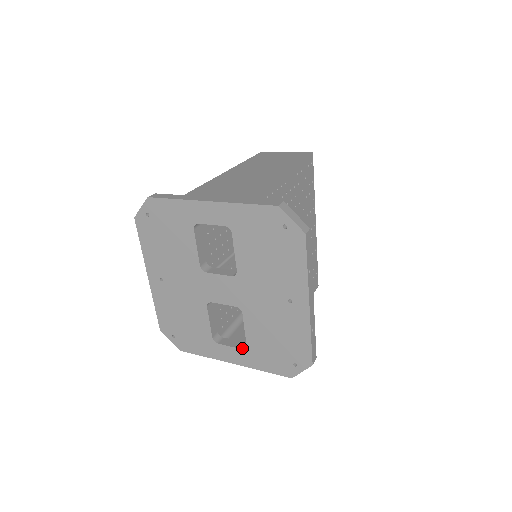
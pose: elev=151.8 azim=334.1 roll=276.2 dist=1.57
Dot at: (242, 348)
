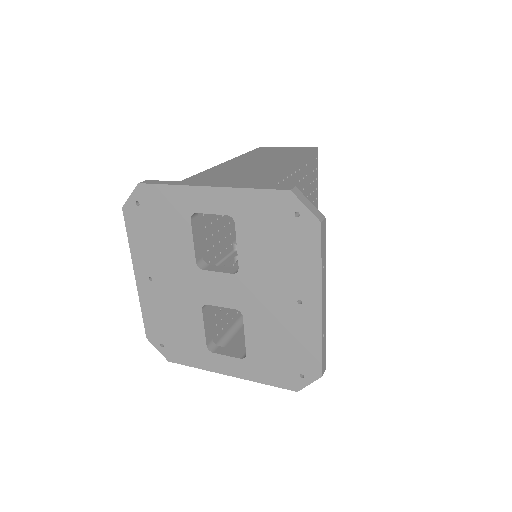
Dot at: (241, 357)
